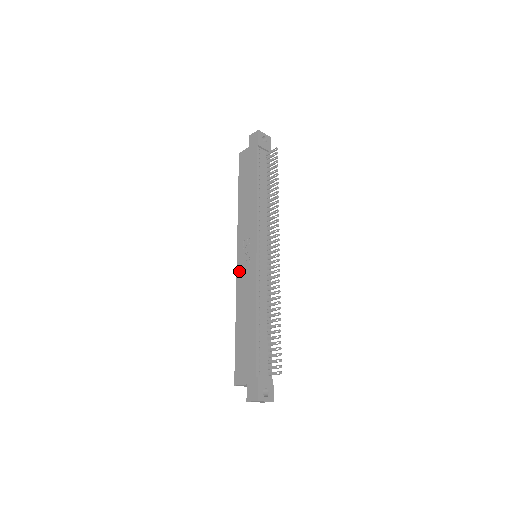
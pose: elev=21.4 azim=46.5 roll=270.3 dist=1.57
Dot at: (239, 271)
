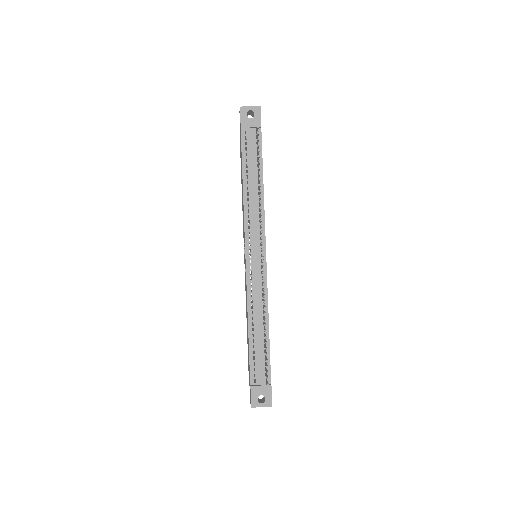
Dot at: occluded
